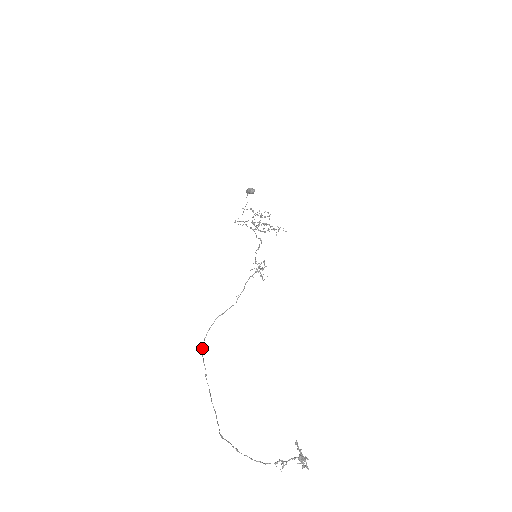
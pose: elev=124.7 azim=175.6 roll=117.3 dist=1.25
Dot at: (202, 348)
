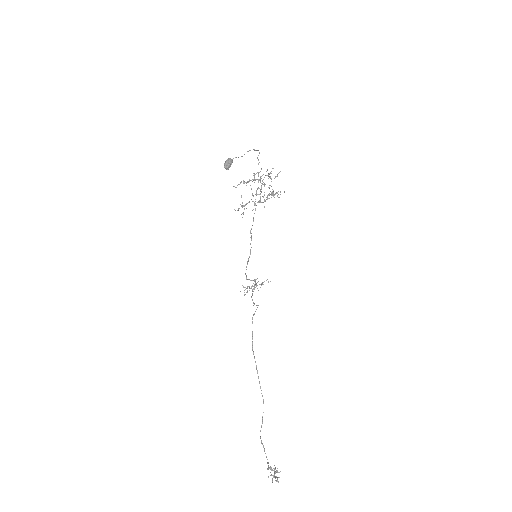
Dot at: (252, 342)
